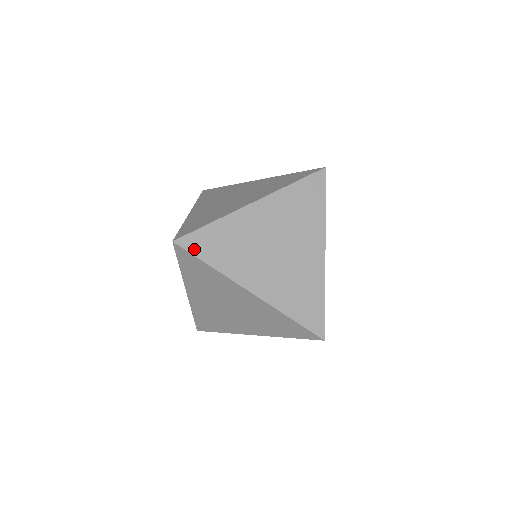
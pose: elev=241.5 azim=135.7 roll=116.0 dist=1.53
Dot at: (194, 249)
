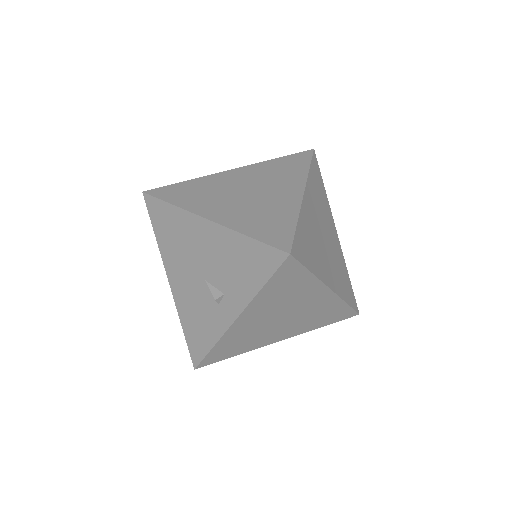
Dot at: (301, 257)
